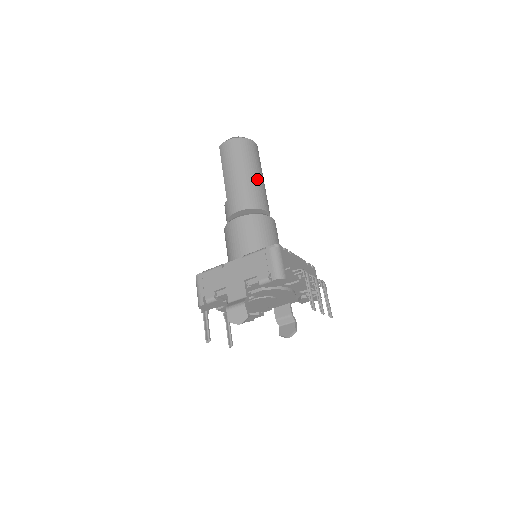
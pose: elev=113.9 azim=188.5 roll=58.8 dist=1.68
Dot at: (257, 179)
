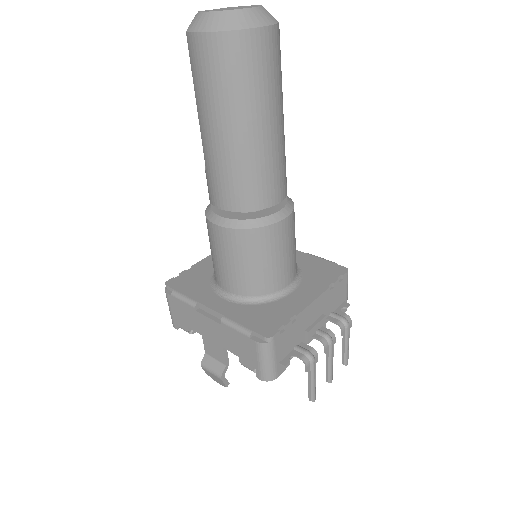
Dot at: (263, 142)
